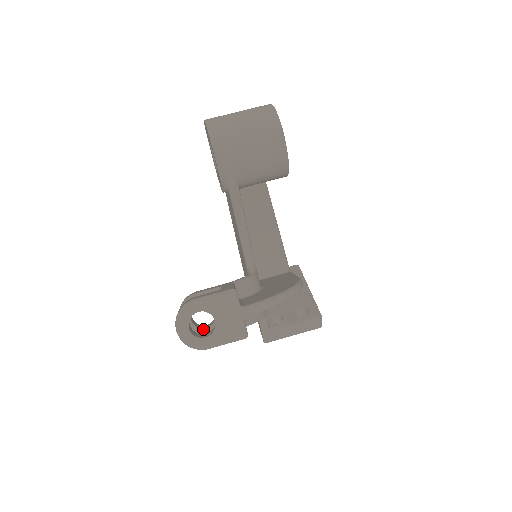
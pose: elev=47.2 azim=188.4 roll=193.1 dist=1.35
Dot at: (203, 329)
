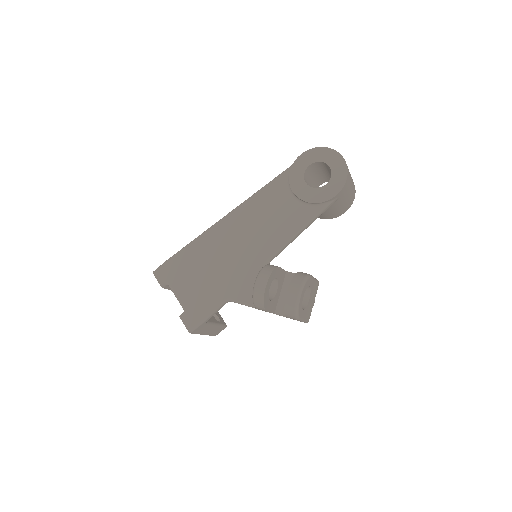
Dot at: (269, 300)
